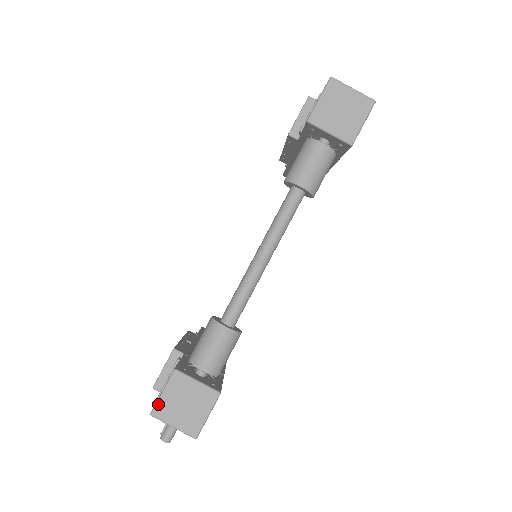
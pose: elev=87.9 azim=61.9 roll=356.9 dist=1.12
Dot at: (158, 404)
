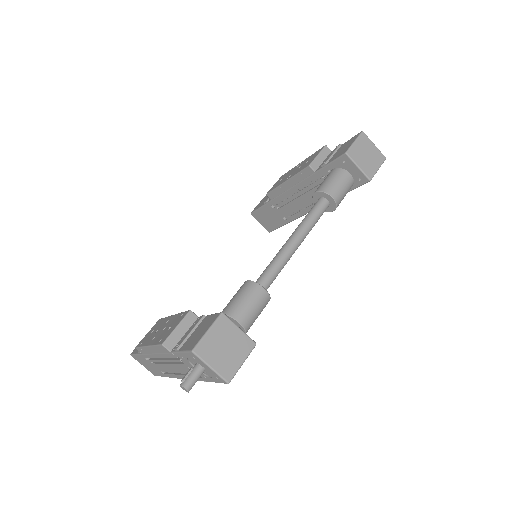
Dot at: (202, 342)
